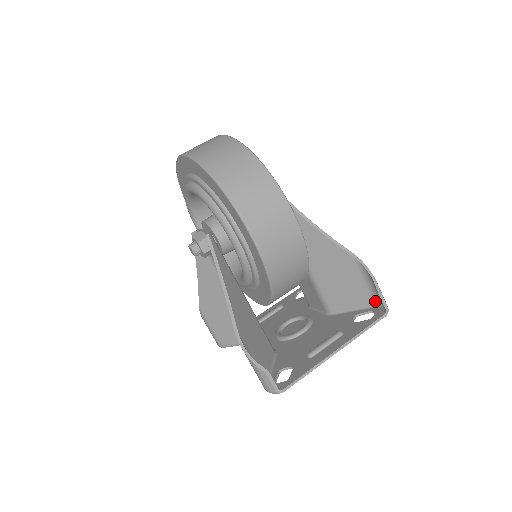
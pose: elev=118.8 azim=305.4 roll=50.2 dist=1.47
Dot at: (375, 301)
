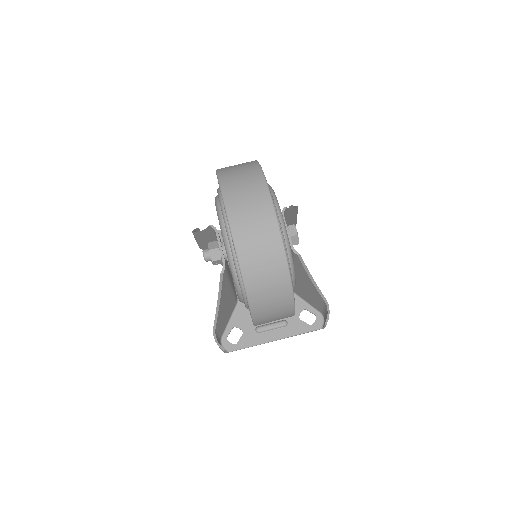
Dot at: (322, 313)
